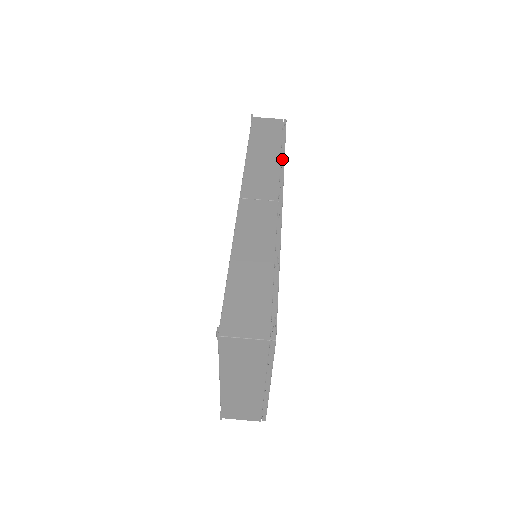
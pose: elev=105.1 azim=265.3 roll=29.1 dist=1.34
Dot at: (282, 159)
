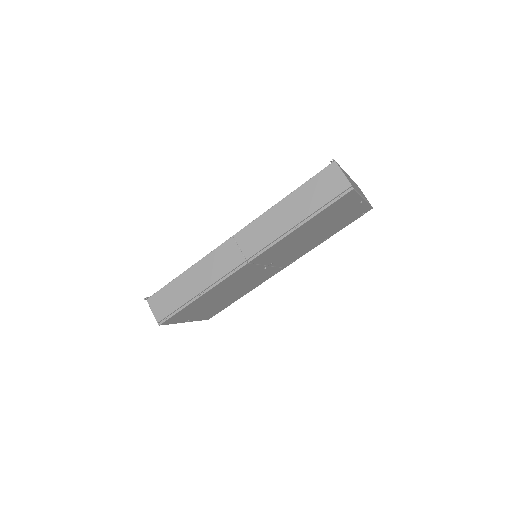
Dot at: (292, 229)
